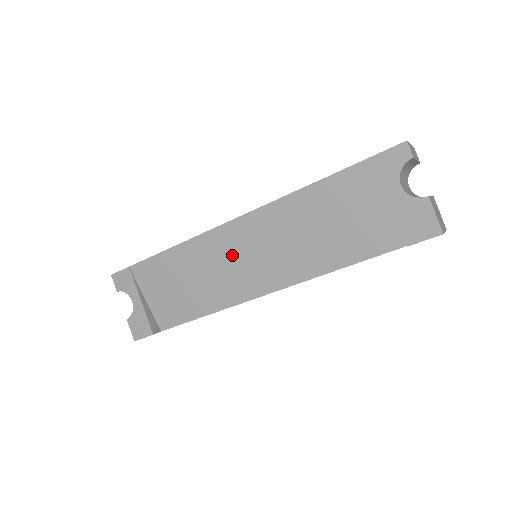
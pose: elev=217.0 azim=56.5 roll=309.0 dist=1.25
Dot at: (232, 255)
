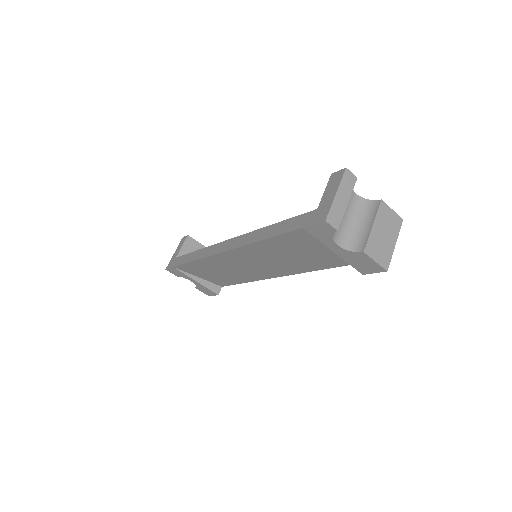
Dot at: (238, 264)
